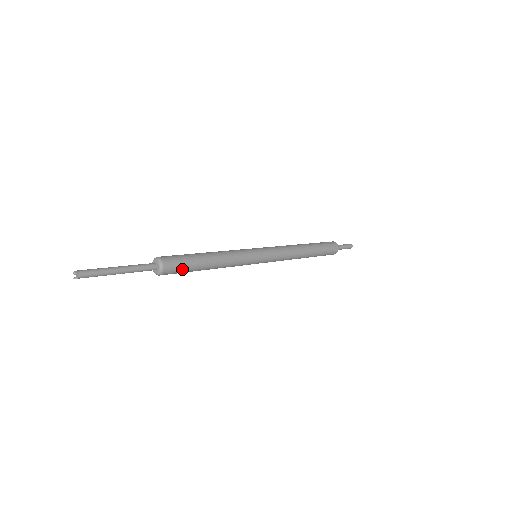
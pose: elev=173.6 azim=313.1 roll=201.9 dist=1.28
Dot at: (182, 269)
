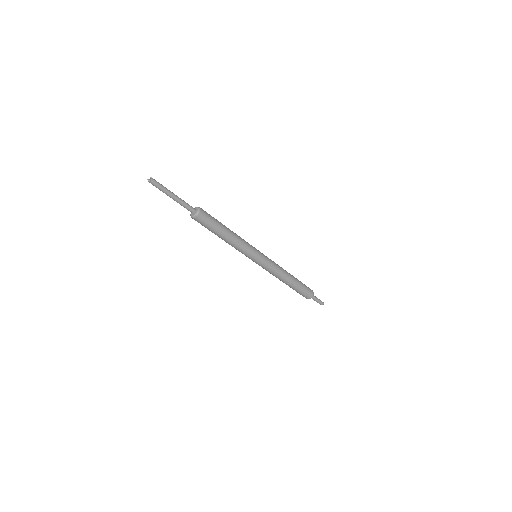
Dot at: (211, 221)
